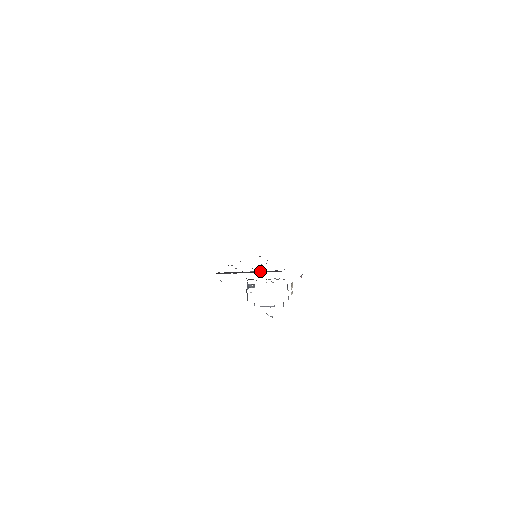
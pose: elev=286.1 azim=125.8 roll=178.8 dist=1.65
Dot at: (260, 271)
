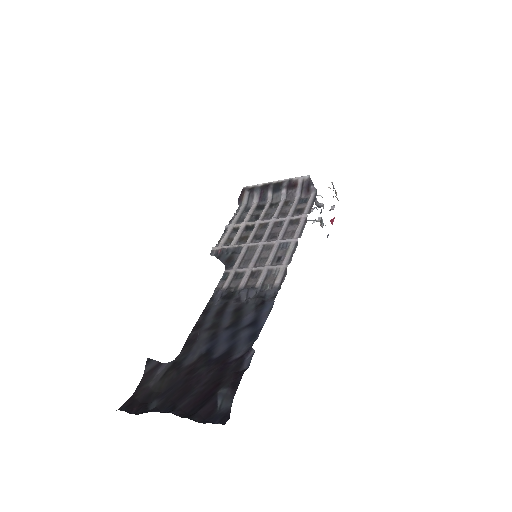
Dot at: (288, 188)
